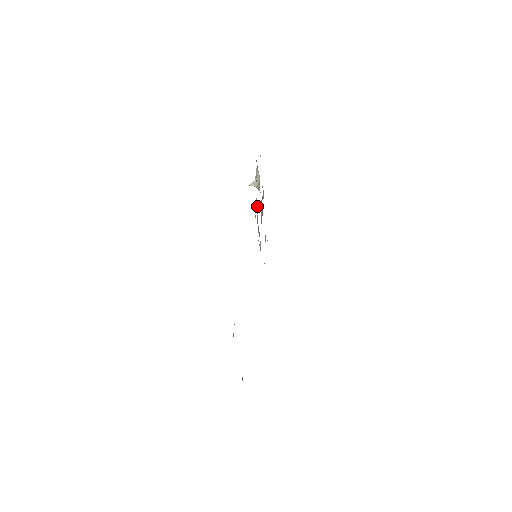
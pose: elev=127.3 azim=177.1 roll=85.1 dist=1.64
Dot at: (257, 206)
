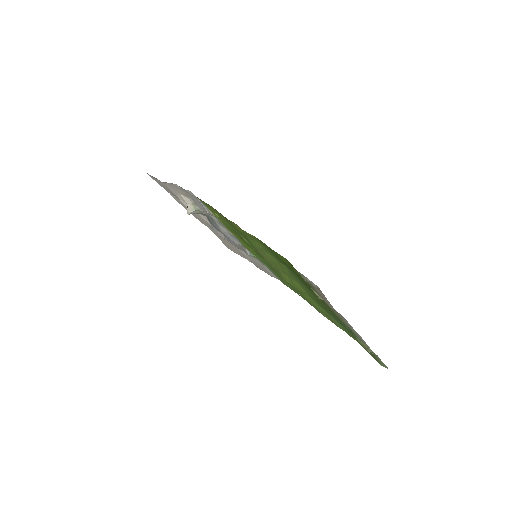
Dot at: occluded
